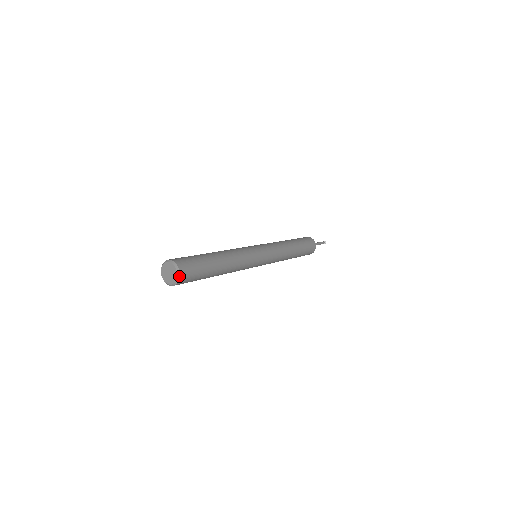
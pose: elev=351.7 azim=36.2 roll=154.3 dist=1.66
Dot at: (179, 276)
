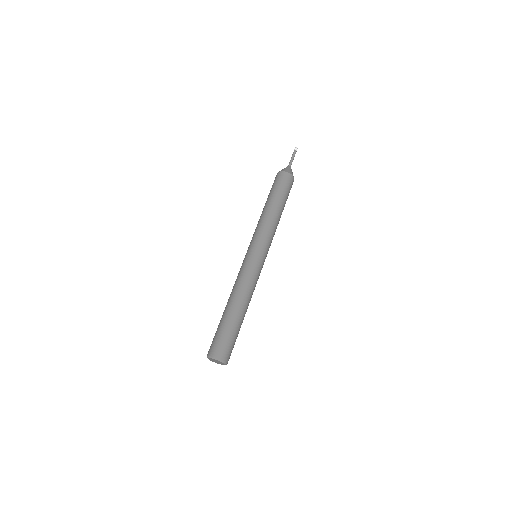
Dot at: (225, 362)
